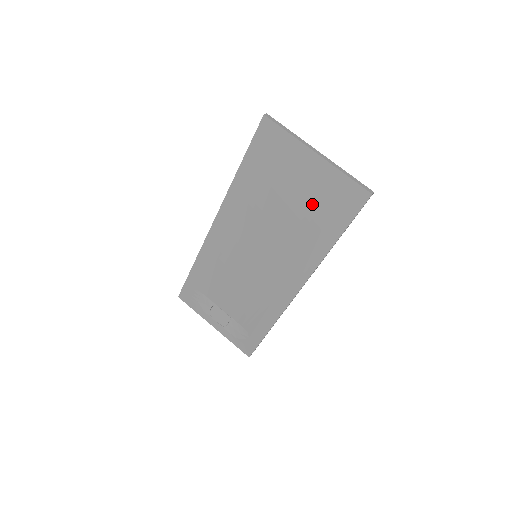
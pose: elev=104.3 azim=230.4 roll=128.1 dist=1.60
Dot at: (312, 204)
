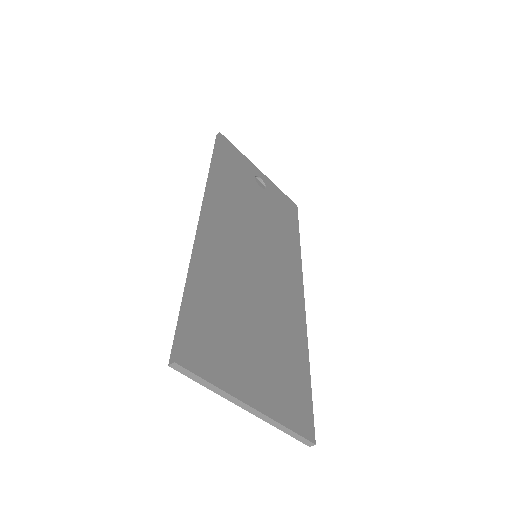
Dot at: occluded
